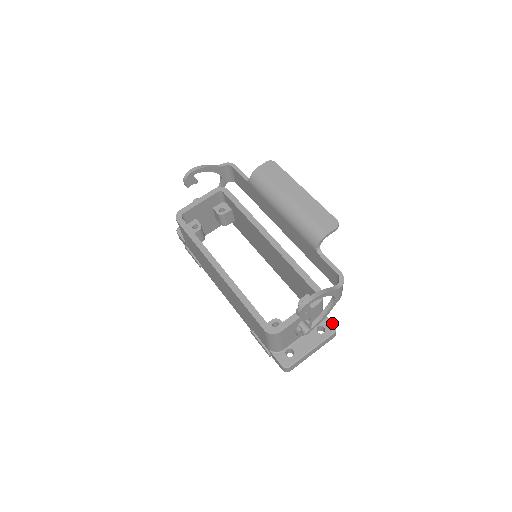
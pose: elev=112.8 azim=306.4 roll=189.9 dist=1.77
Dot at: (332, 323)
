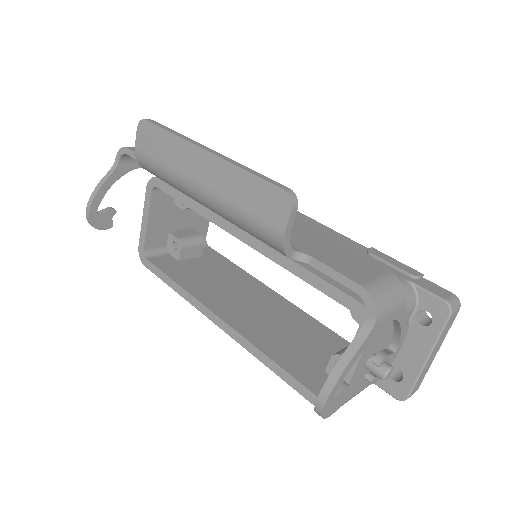
Dot at: (437, 299)
